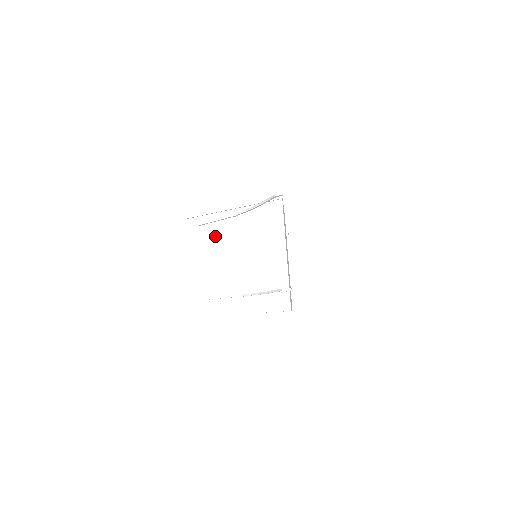
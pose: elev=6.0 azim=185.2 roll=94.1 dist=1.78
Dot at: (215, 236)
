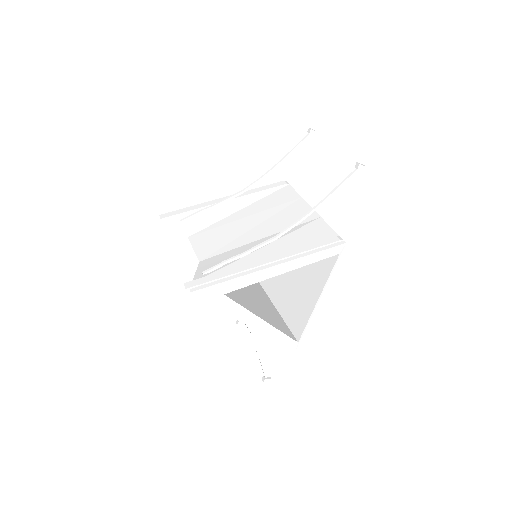
Dot at: (207, 227)
